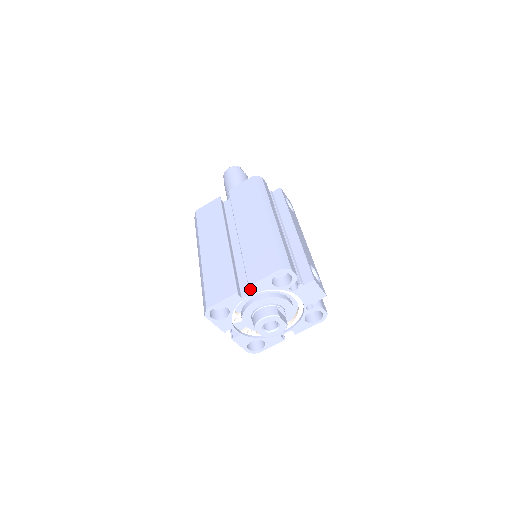
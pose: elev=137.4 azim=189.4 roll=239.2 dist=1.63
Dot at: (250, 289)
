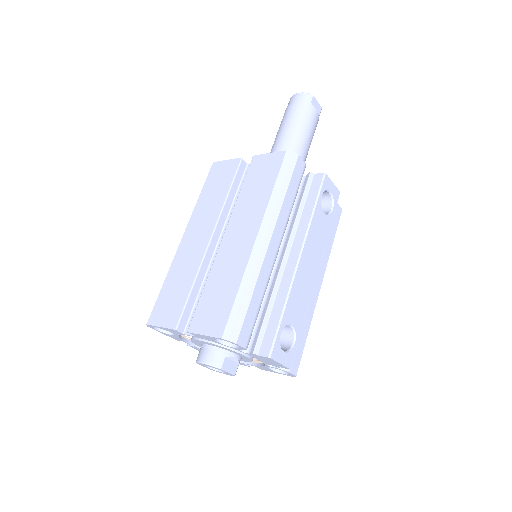
Dot at: occluded
